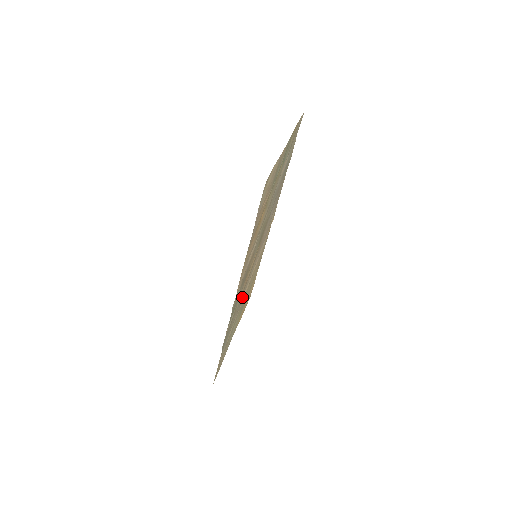
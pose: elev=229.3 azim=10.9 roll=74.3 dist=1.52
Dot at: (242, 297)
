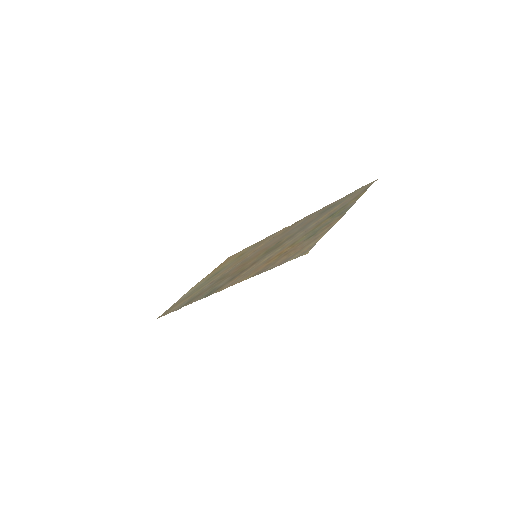
Dot at: (223, 276)
